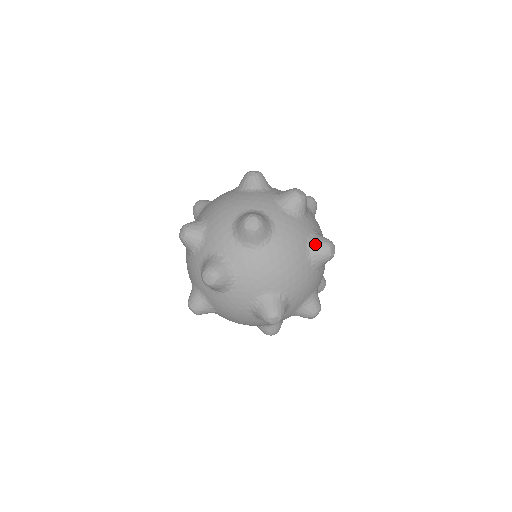
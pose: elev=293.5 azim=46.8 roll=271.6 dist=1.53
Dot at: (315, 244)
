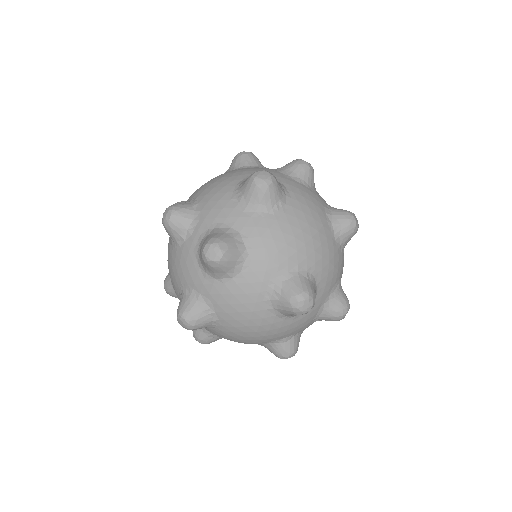
Dot at: (335, 213)
